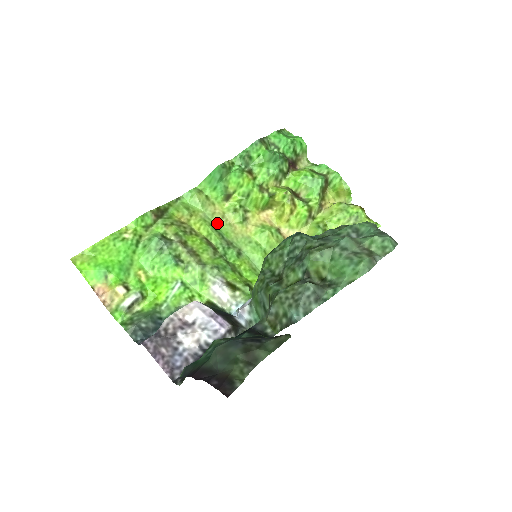
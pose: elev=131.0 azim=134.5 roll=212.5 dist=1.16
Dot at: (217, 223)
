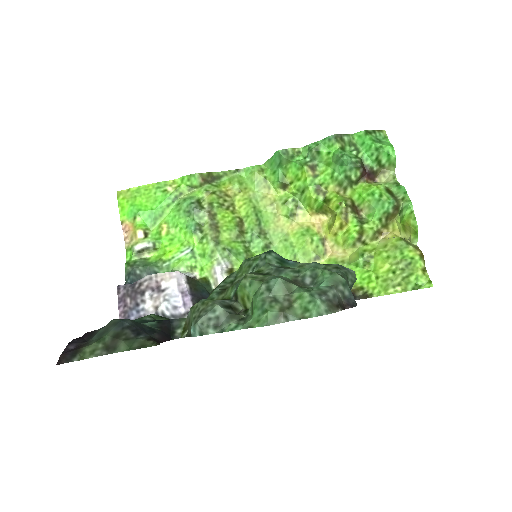
Dot at: (263, 208)
